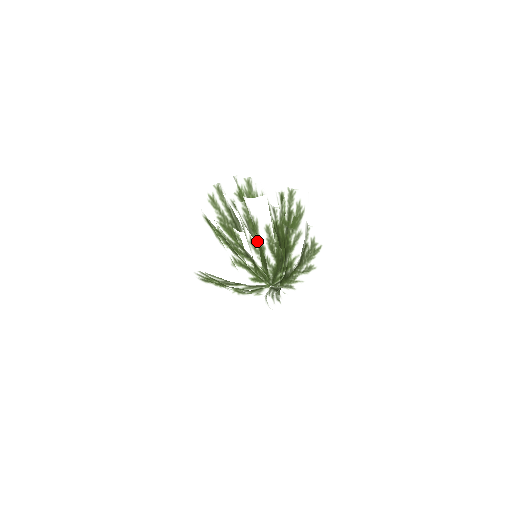
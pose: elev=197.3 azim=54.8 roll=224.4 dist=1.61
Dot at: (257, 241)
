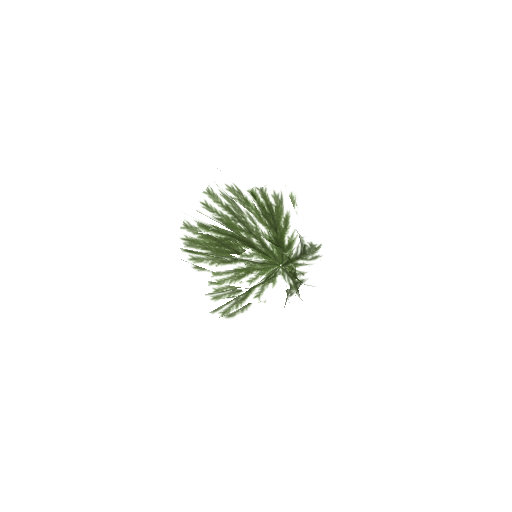
Dot at: (258, 274)
